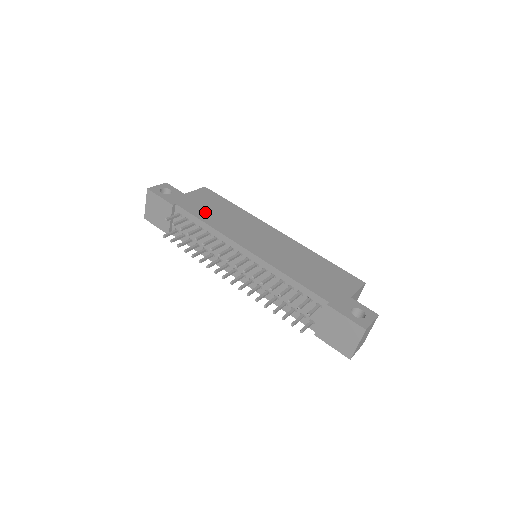
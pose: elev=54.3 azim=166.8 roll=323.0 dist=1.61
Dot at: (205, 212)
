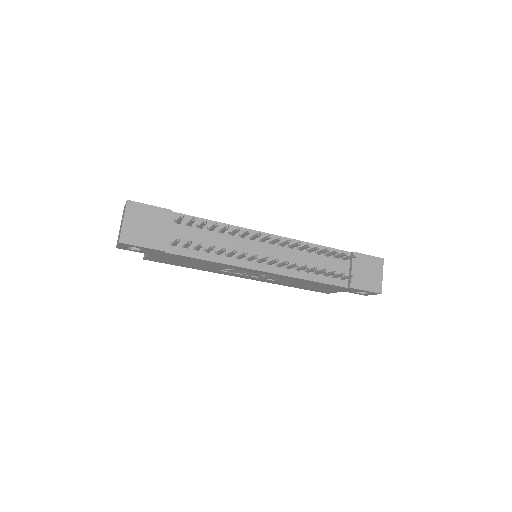
Dot at: occluded
